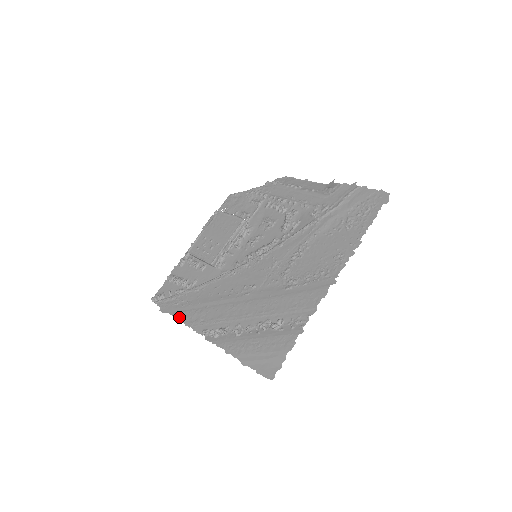
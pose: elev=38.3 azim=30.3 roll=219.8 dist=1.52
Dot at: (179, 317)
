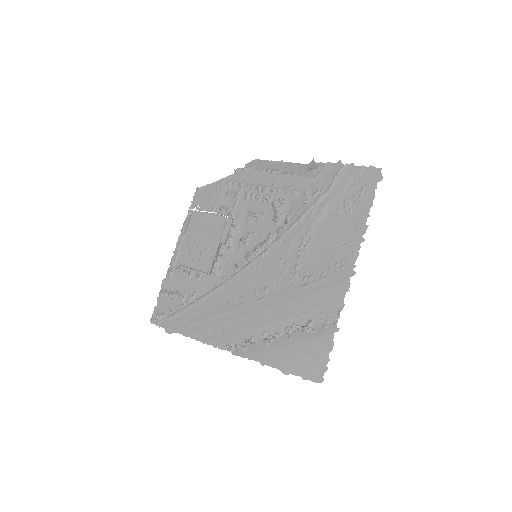
Dot at: (192, 336)
